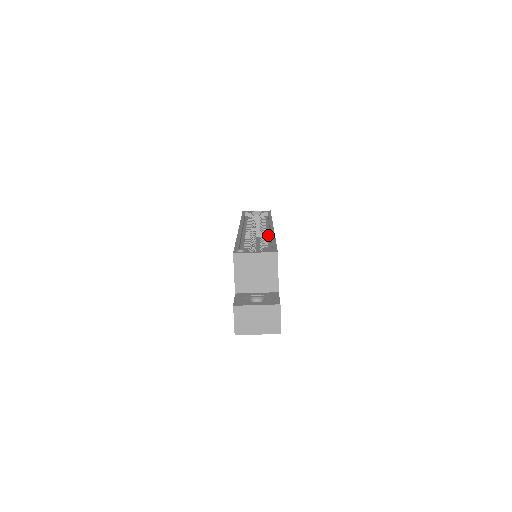
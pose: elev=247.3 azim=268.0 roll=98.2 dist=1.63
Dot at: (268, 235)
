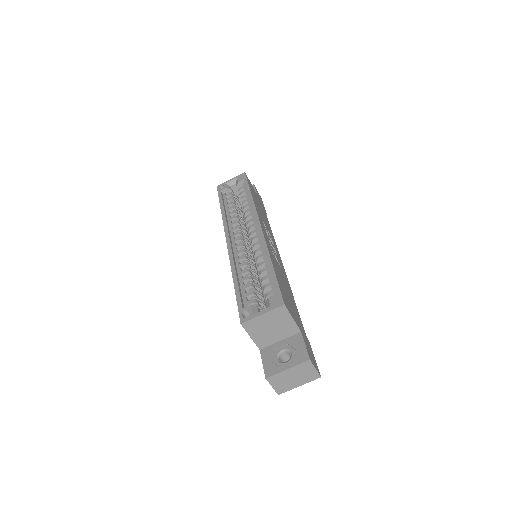
Dot at: (260, 245)
